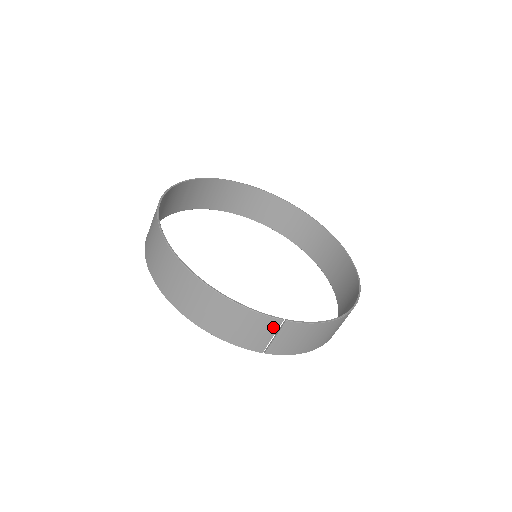
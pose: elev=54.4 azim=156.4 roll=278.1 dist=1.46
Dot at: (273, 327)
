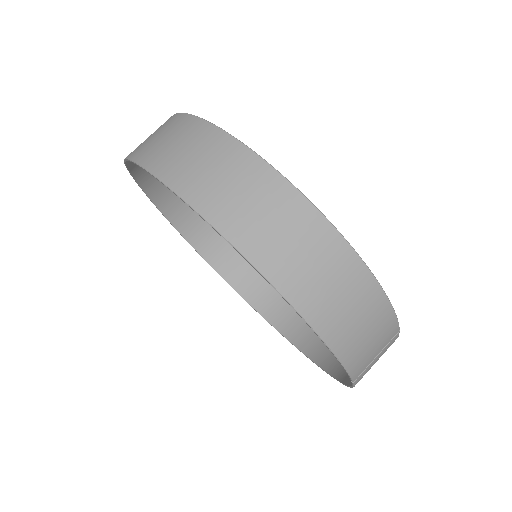
Dot at: (388, 339)
